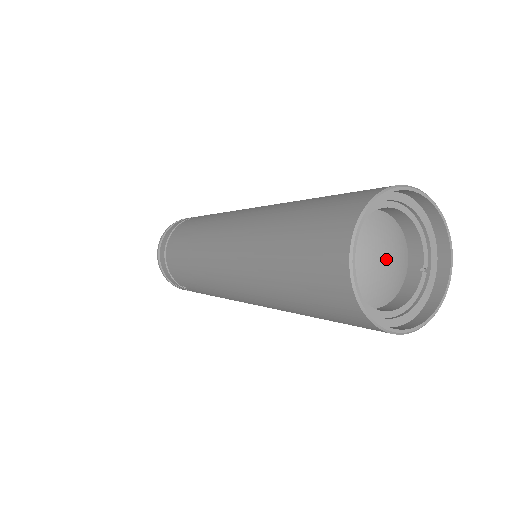
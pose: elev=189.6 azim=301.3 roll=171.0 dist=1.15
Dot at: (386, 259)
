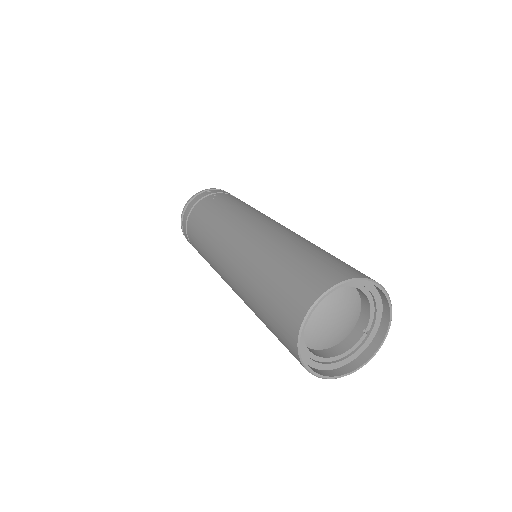
Dot at: (338, 319)
